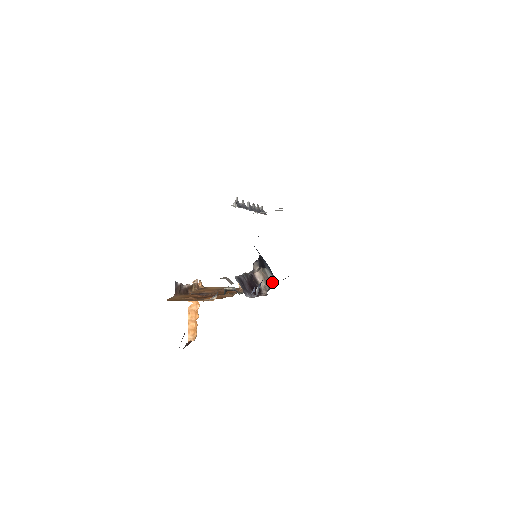
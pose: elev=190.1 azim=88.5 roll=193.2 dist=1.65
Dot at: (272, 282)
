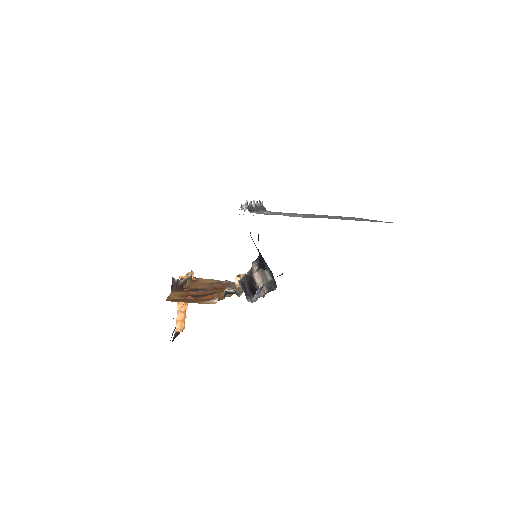
Dot at: (271, 285)
